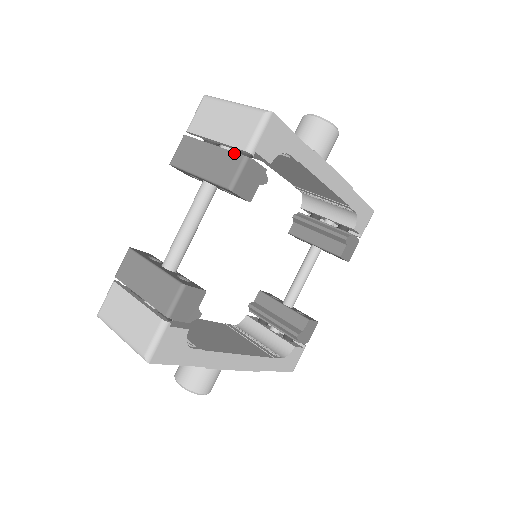
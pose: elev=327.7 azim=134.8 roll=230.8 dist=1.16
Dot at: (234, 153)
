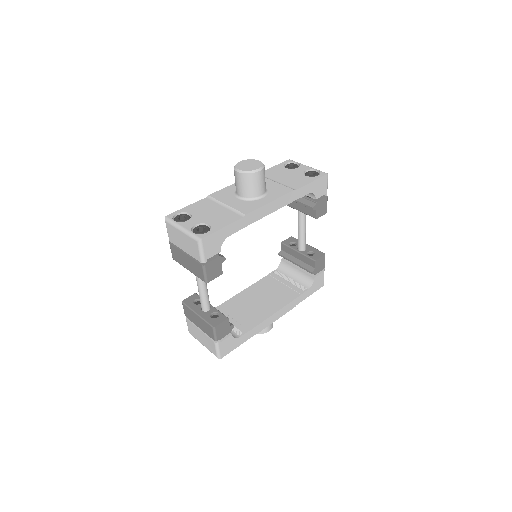
Dot at: (197, 262)
